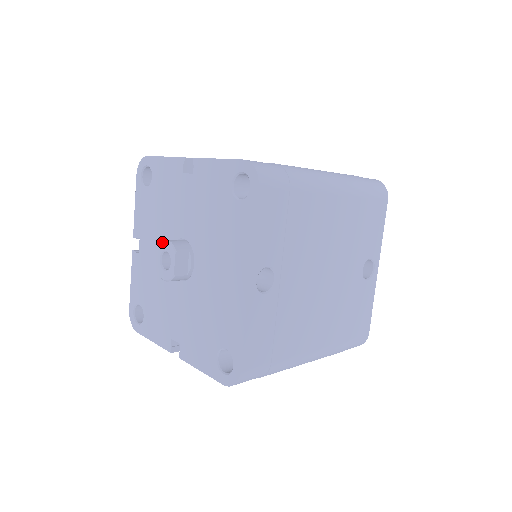
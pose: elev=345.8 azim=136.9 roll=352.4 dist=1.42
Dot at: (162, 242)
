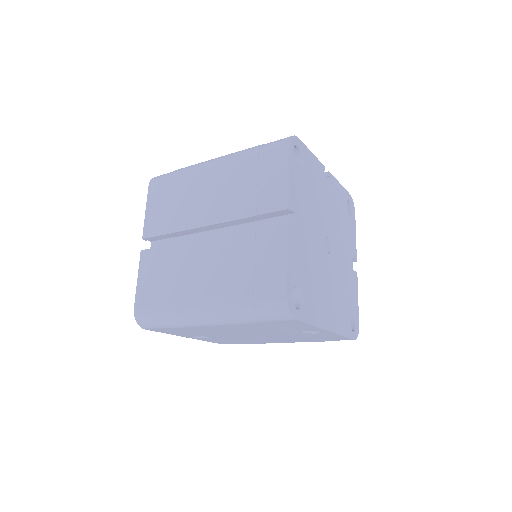
Dot at: occluded
